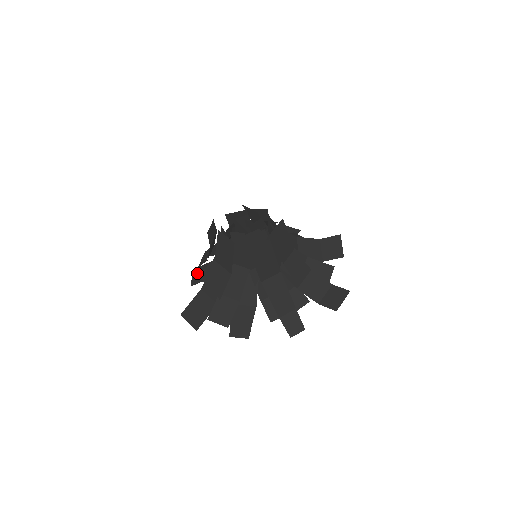
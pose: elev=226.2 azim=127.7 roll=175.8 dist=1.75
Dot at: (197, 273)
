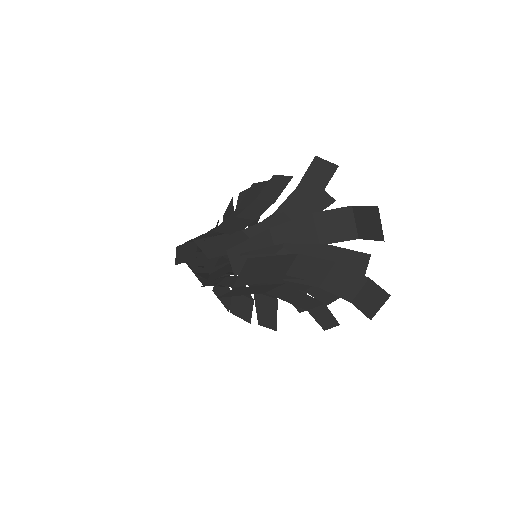
Dot at: occluded
